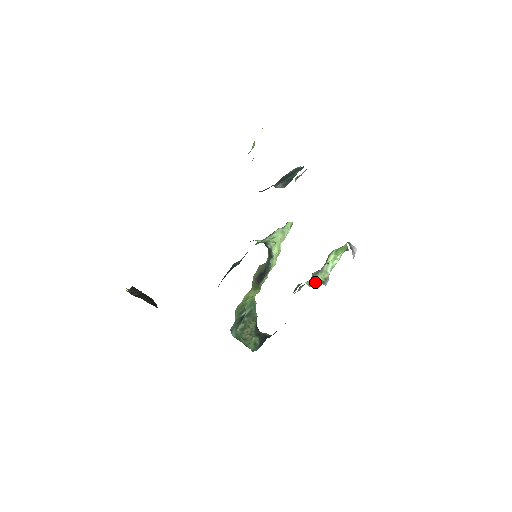
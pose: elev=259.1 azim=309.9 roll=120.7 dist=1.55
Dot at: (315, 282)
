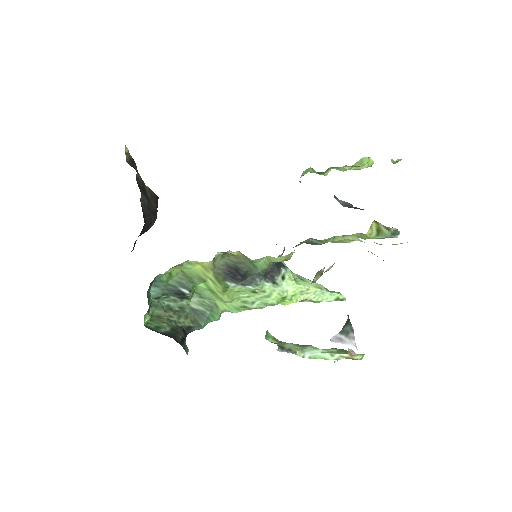
Dot at: (278, 343)
